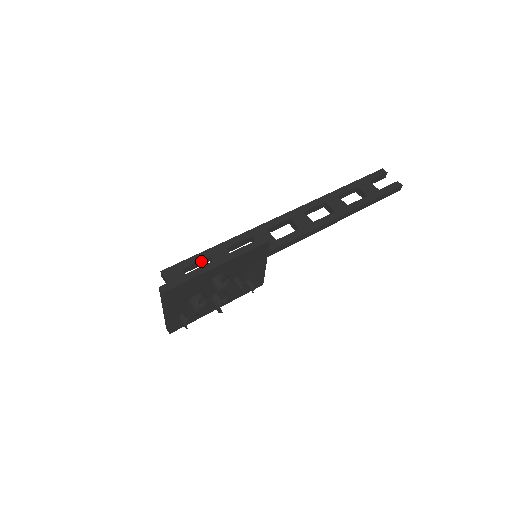
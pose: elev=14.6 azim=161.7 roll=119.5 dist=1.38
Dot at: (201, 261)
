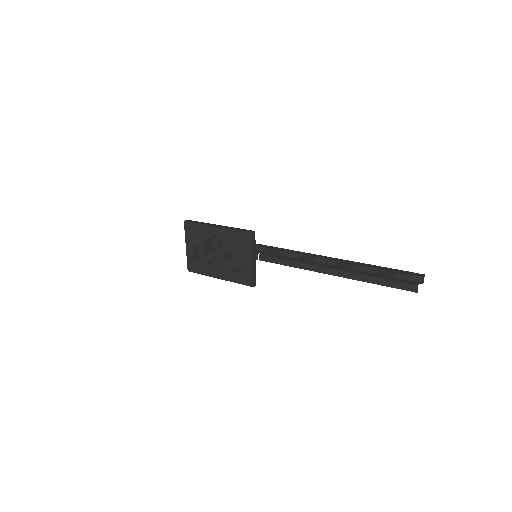
Dot at: occluded
